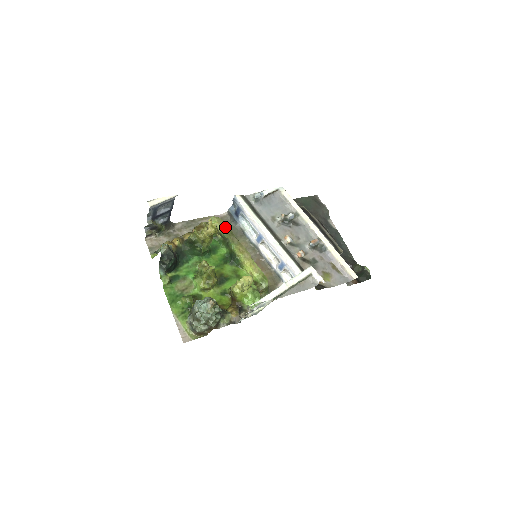
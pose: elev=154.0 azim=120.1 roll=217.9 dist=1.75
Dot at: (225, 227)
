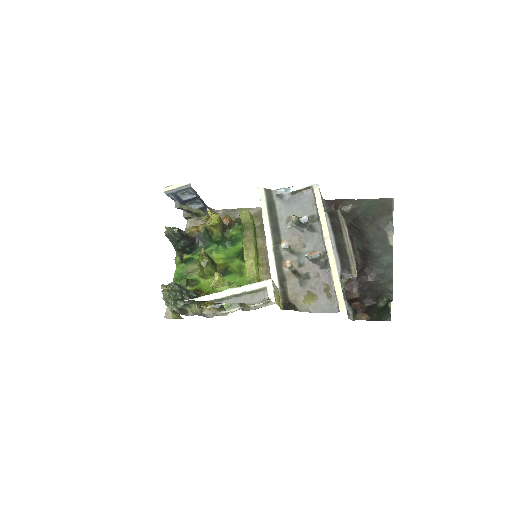
Dot at: (246, 220)
